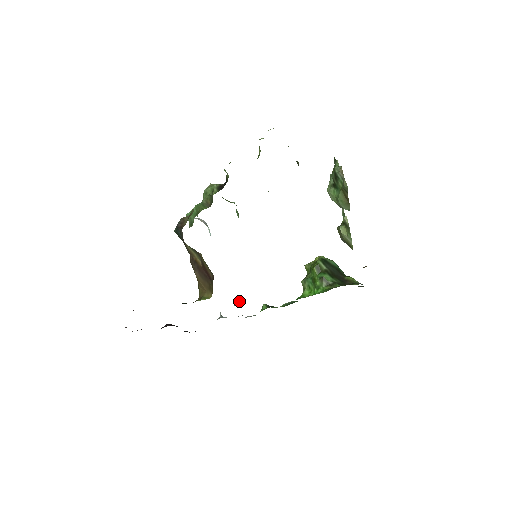
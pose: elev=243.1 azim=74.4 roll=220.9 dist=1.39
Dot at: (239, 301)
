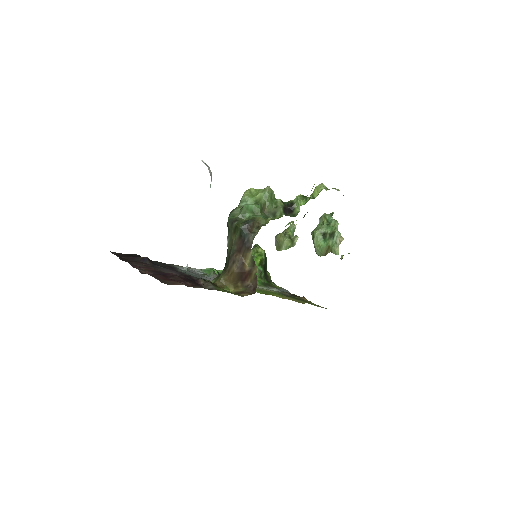
Dot at: occluded
